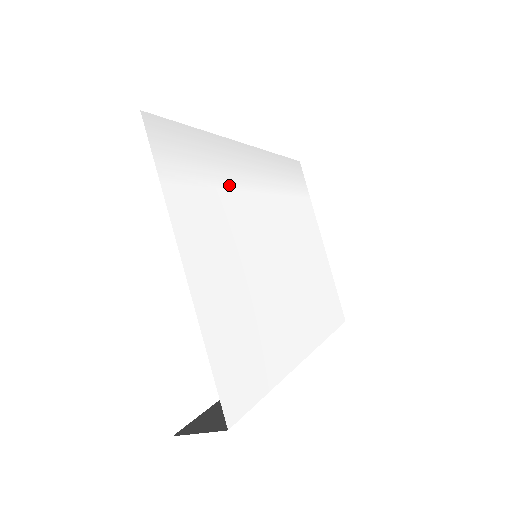
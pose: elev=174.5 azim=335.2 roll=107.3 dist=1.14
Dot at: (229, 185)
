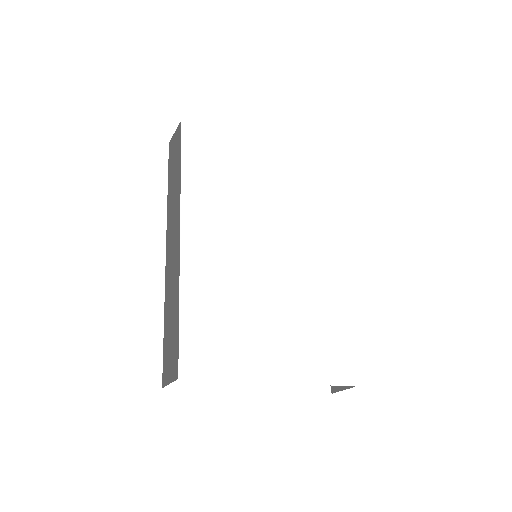
Dot at: (220, 288)
